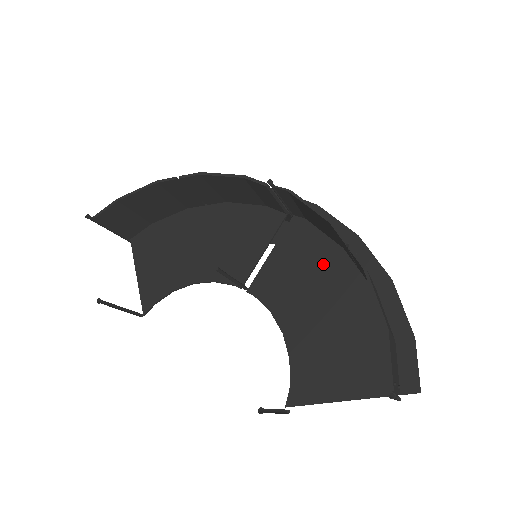
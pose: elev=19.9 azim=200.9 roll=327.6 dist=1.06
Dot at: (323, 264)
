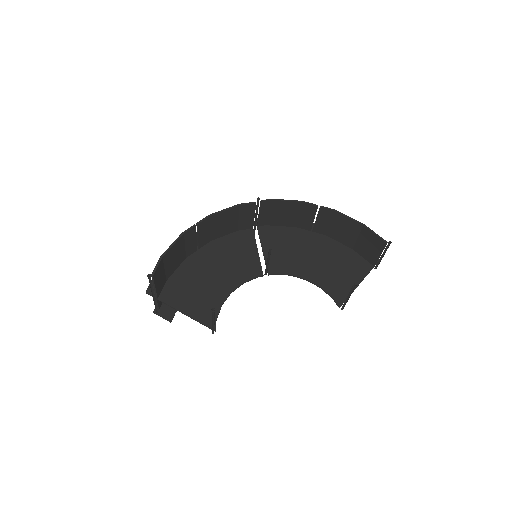
Dot at: (294, 239)
